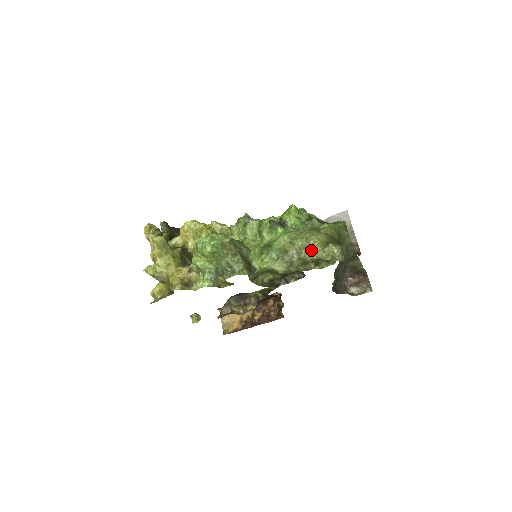
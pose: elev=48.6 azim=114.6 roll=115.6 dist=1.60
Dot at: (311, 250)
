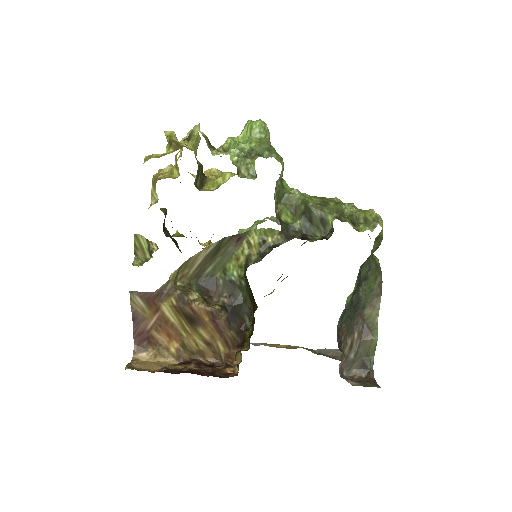
Dot at: (352, 206)
